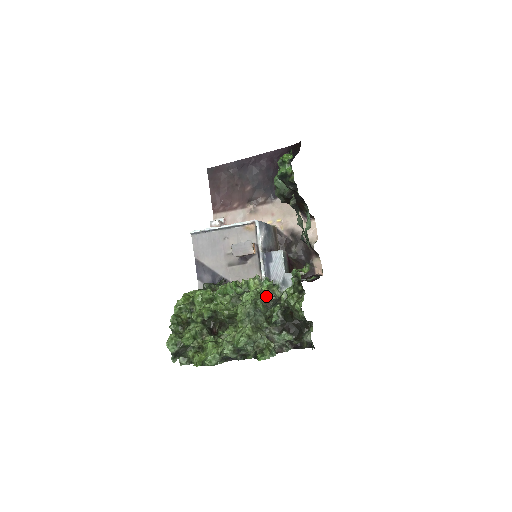
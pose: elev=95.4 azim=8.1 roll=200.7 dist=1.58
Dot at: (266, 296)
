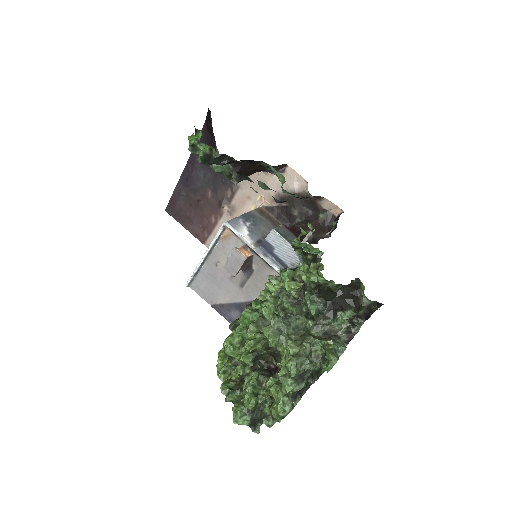
Dot at: (292, 290)
